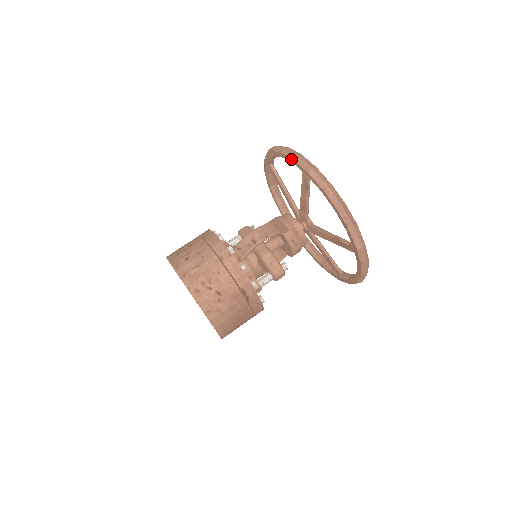
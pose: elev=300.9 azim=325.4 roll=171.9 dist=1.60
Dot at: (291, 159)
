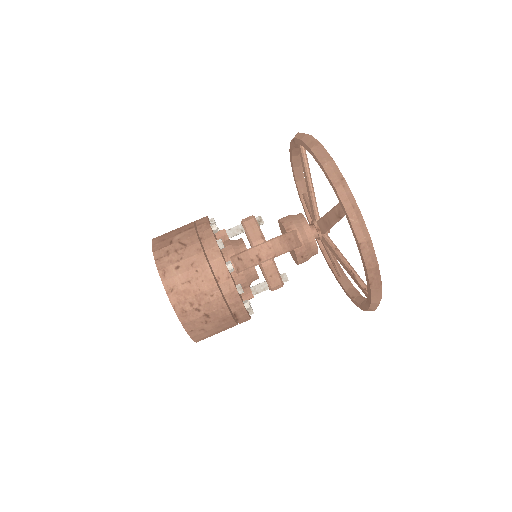
Dot at: (332, 184)
